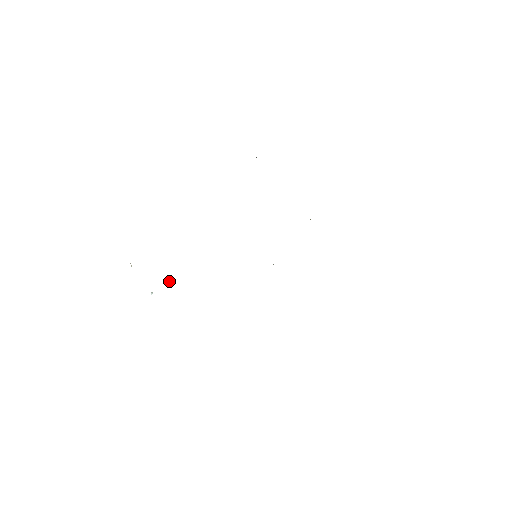
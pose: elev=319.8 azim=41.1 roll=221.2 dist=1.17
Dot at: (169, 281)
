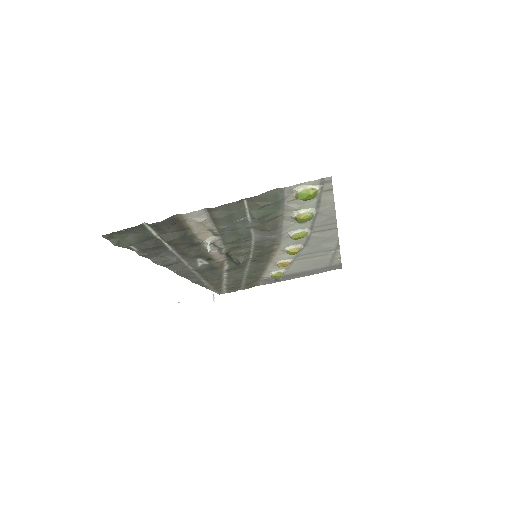
Dot at: (208, 249)
